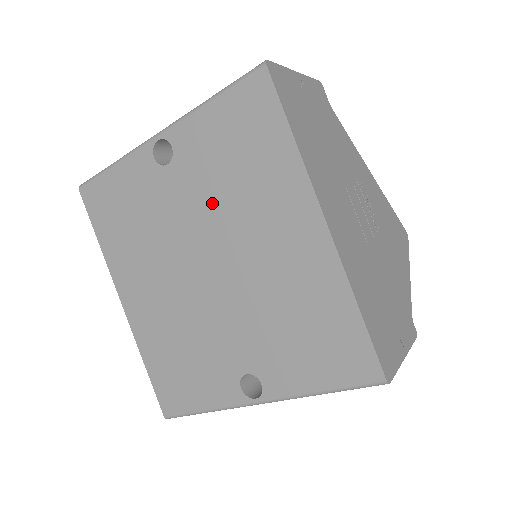
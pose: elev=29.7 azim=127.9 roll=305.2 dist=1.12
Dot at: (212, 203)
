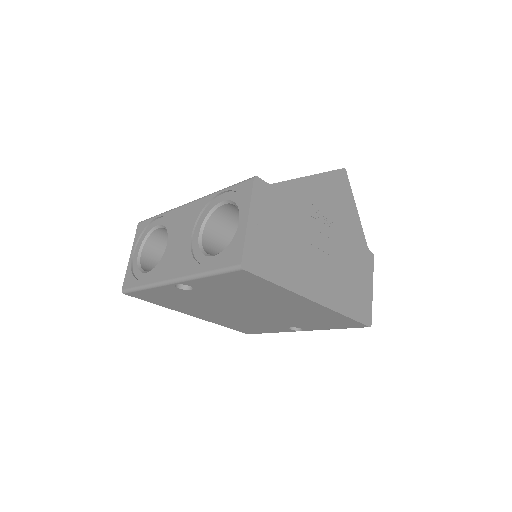
Dot at: (236, 298)
